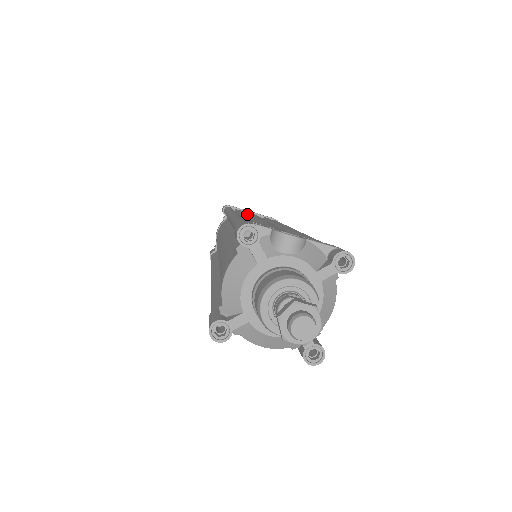
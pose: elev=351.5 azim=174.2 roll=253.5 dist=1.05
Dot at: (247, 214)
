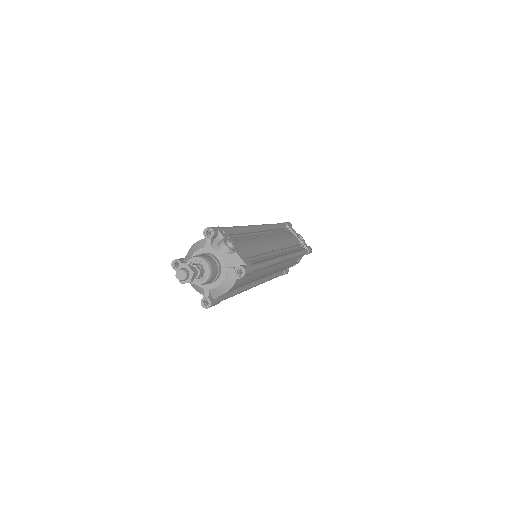
Dot at: (285, 234)
